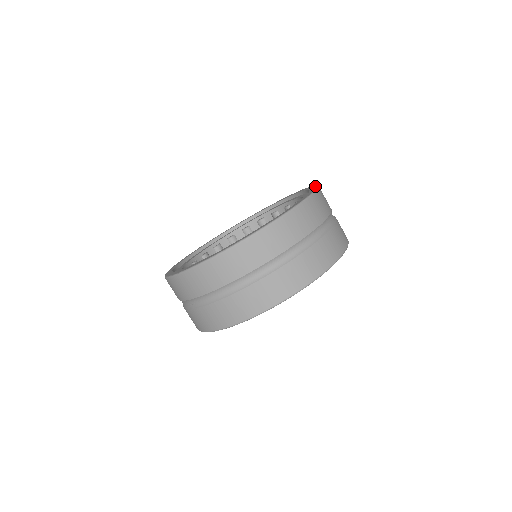
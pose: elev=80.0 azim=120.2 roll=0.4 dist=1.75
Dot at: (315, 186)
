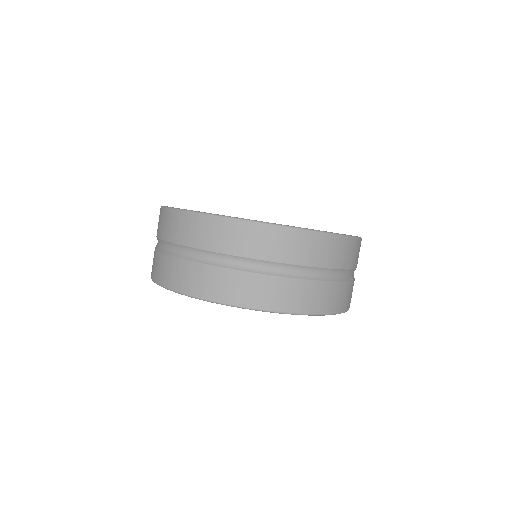
Dot at: occluded
